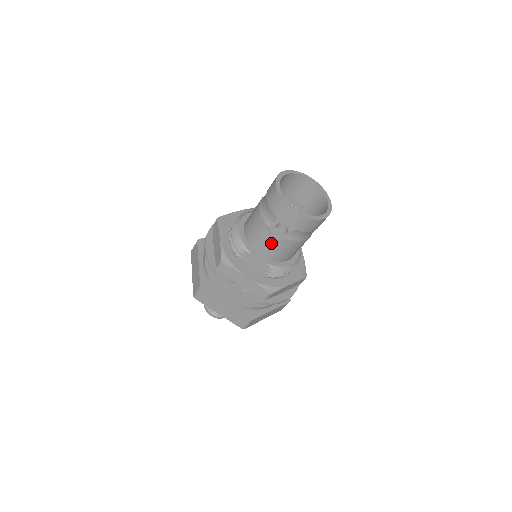
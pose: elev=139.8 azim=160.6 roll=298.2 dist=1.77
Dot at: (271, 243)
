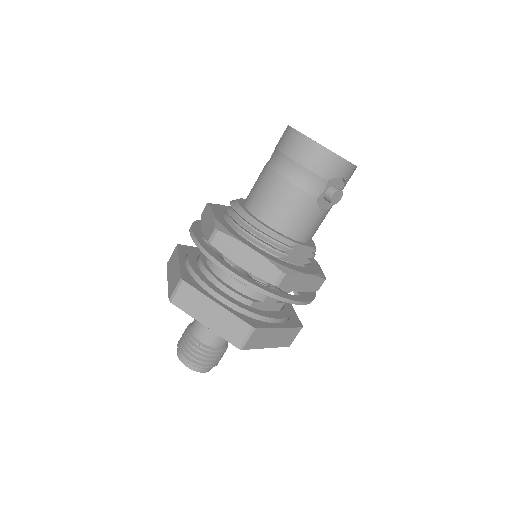
Dot at: (317, 219)
